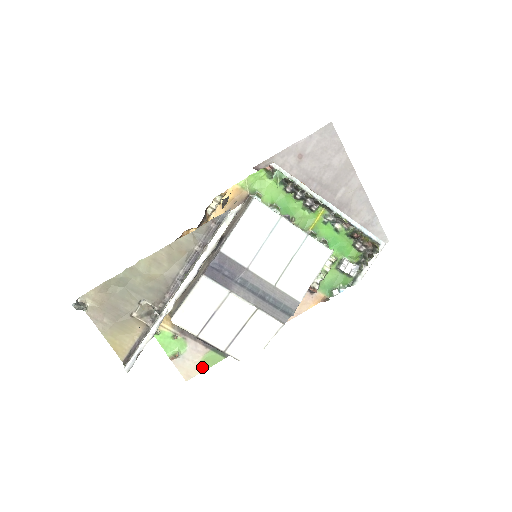
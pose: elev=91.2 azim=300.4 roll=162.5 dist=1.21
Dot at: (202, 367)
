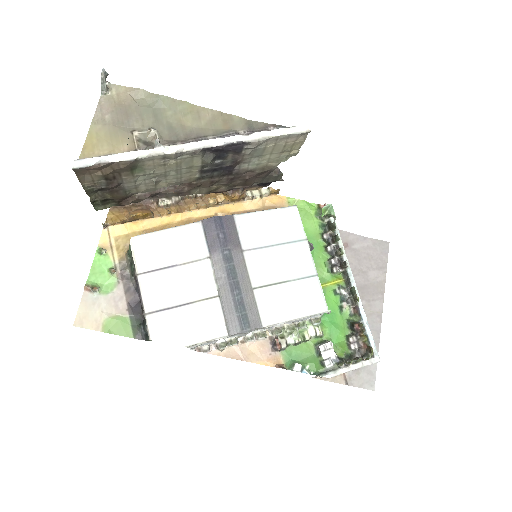
Dot at: (103, 326)
